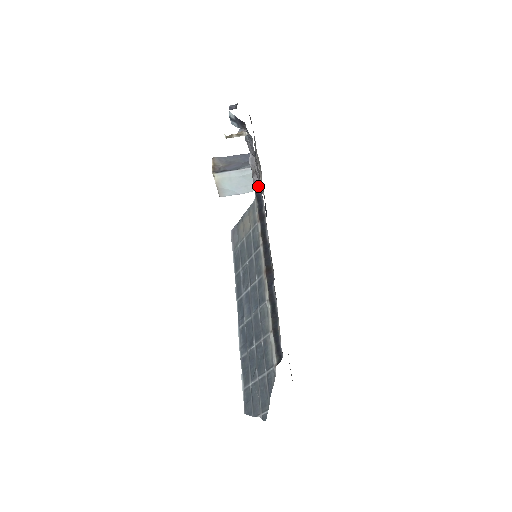
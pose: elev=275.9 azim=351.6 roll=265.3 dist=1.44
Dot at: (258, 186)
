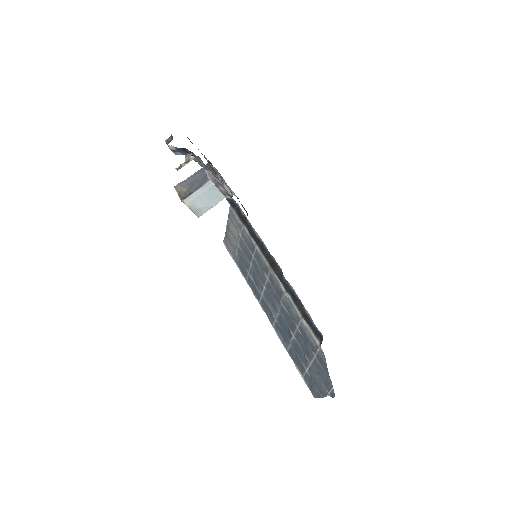
Dot at: (227, 194)
